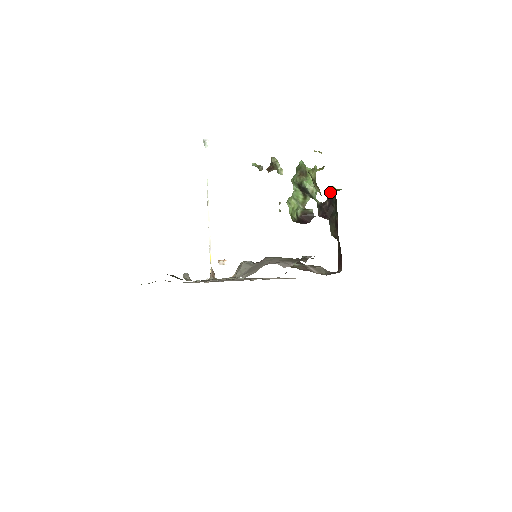
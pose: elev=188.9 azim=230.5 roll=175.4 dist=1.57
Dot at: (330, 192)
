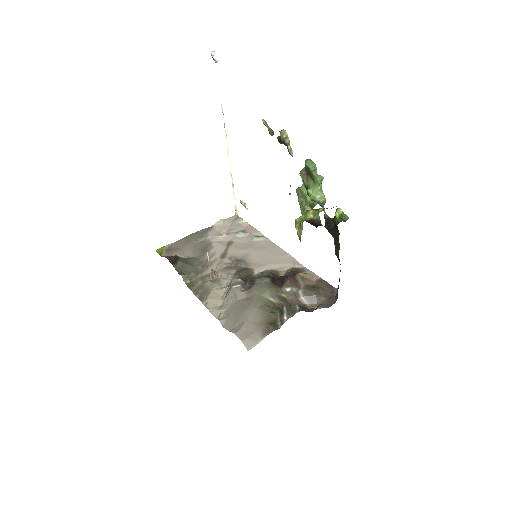
Dot at: (335, 216)
